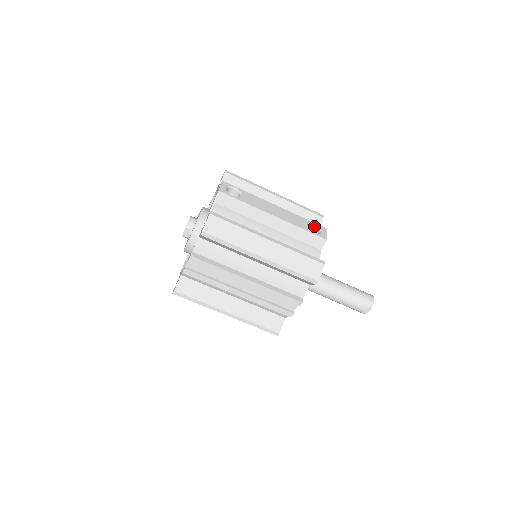
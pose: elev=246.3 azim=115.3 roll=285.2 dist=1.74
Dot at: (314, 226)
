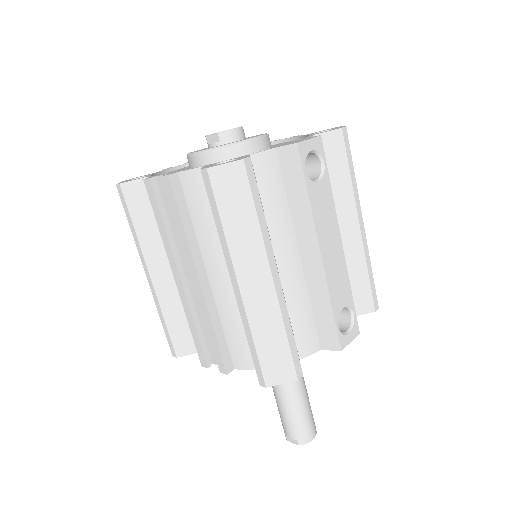
Dot at: (350, 314)
